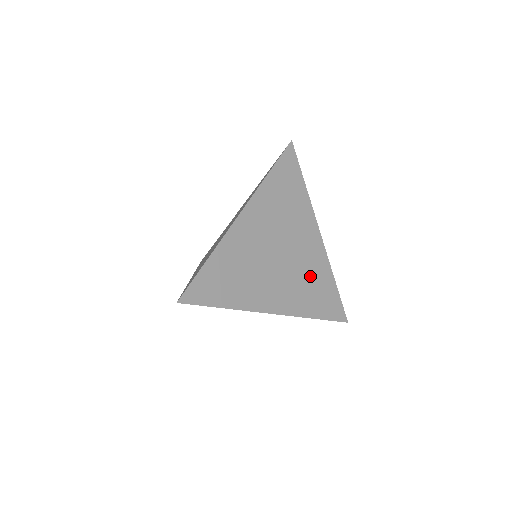
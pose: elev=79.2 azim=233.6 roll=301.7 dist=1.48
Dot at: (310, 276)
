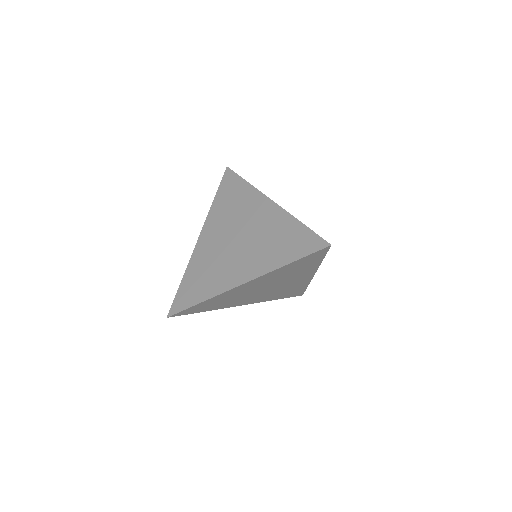
Dot at: (287, 289)
